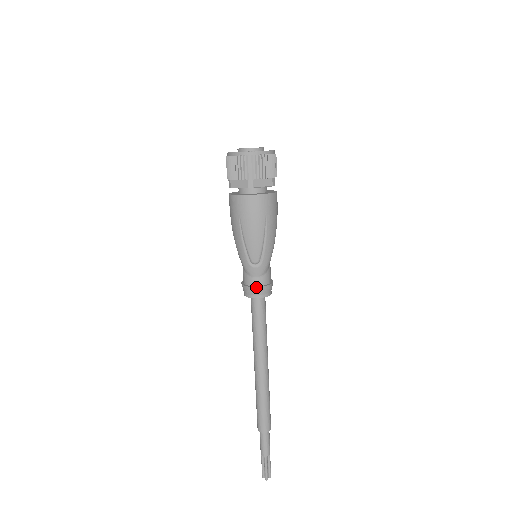
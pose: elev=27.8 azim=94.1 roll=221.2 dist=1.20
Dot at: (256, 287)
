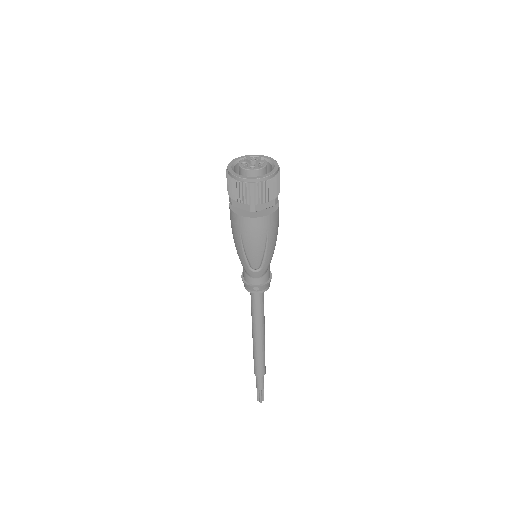
Dot at: (256, 286)
